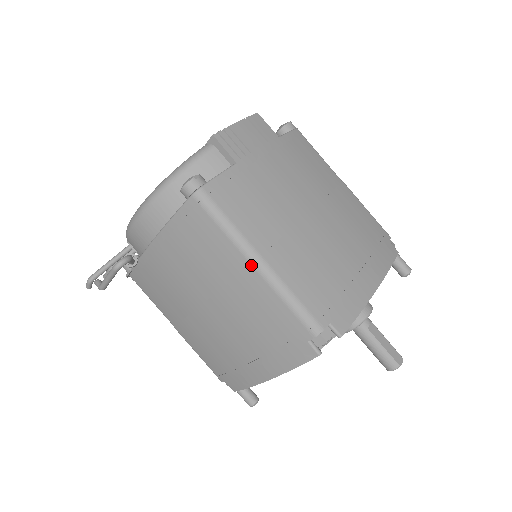
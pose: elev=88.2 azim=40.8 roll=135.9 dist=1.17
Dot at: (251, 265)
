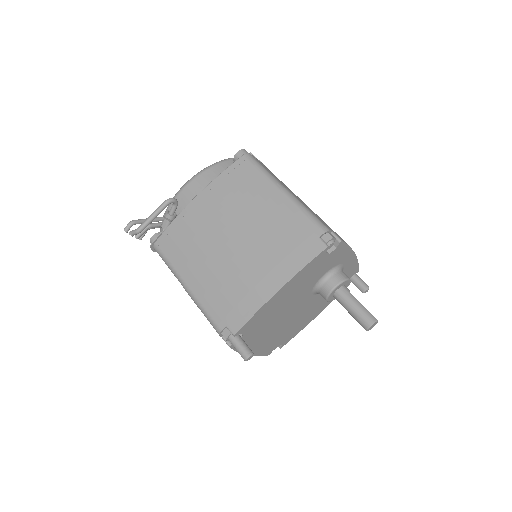
Dot at: (280, 190)
